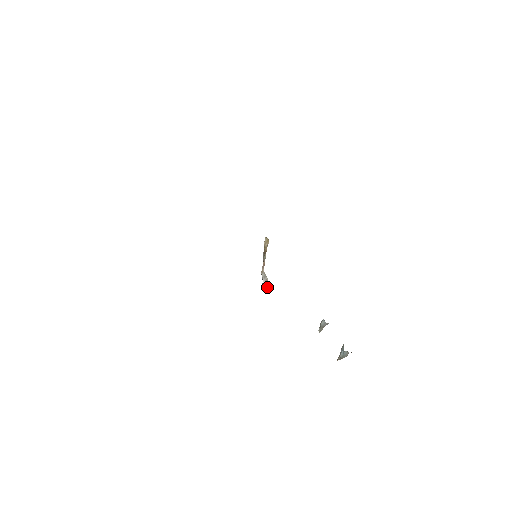
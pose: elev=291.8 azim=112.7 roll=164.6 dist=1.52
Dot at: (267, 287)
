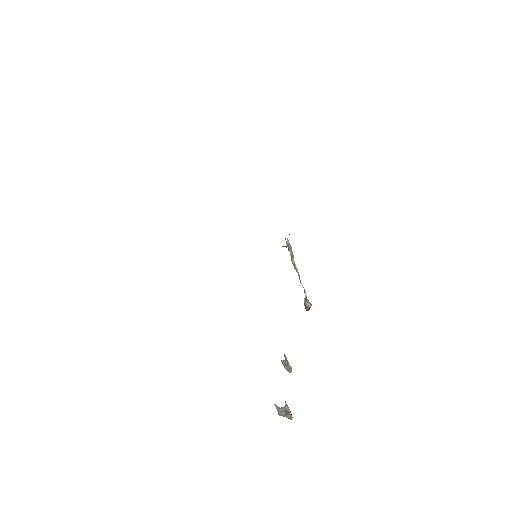
Dot at: (306, 306)
